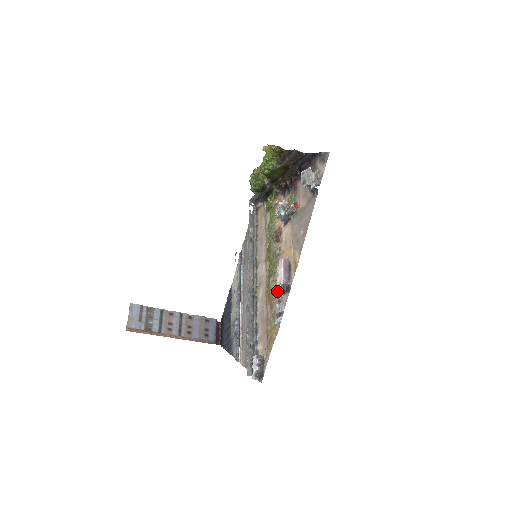
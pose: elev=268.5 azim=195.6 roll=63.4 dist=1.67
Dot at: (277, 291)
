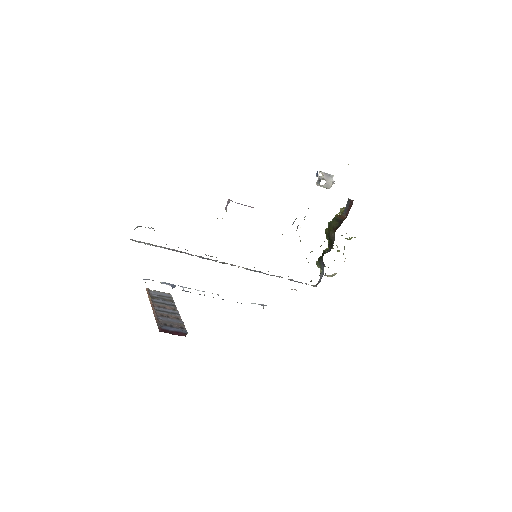
Dot at: occluded
